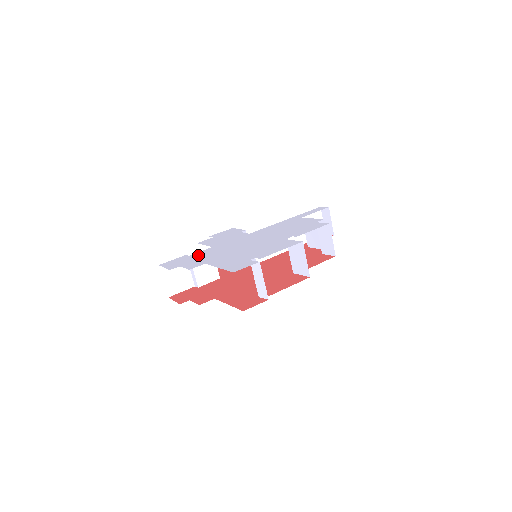
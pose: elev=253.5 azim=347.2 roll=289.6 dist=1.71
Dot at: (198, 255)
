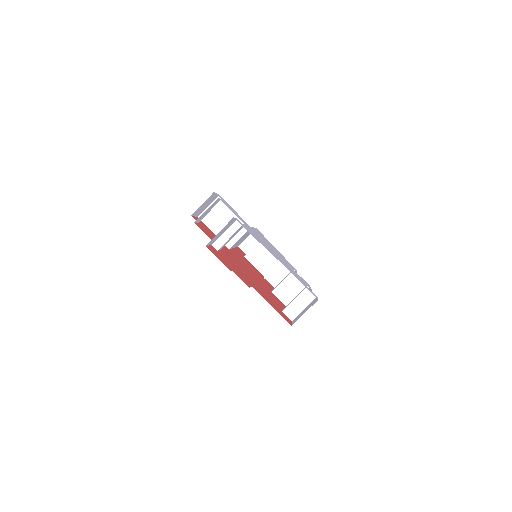
Dot at: occluded
